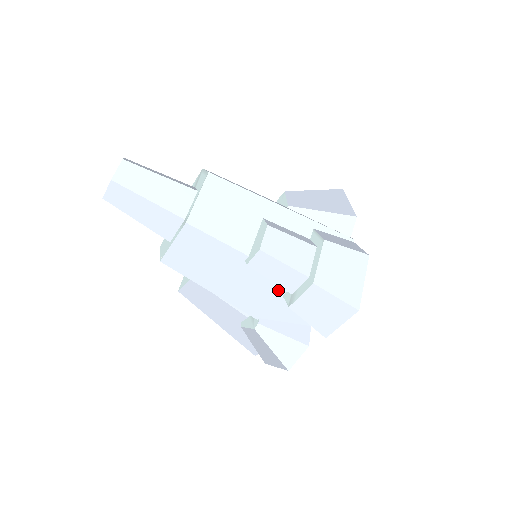
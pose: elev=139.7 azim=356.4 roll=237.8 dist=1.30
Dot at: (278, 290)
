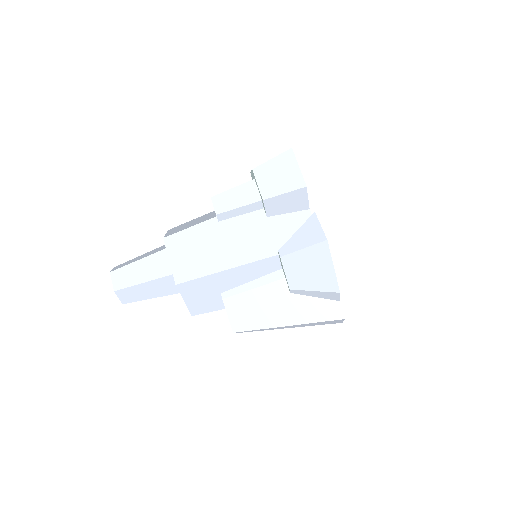
Dot at: (259, 217)
